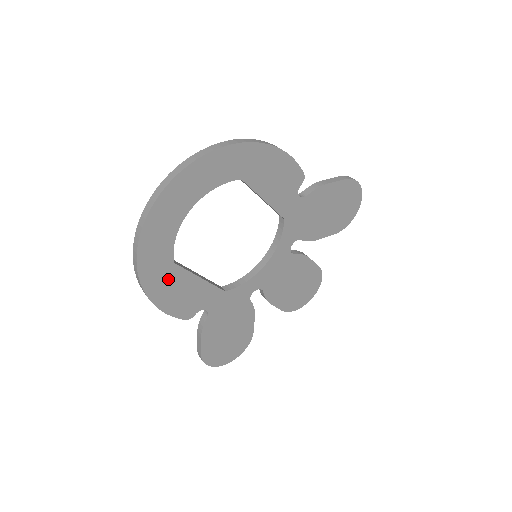
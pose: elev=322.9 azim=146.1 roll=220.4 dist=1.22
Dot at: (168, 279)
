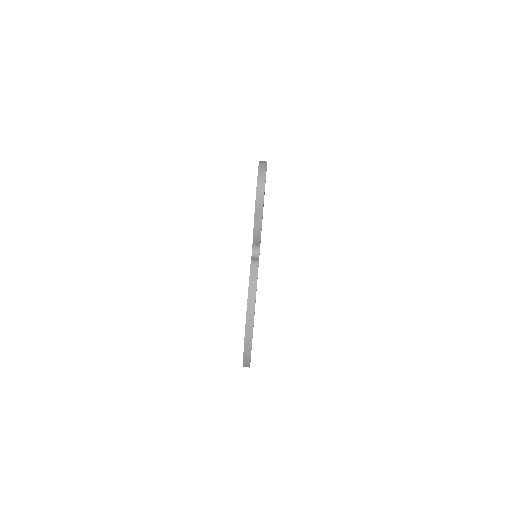
Dot at: occluded
